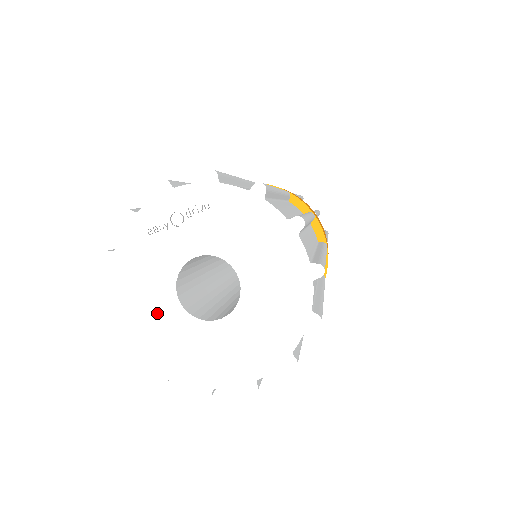
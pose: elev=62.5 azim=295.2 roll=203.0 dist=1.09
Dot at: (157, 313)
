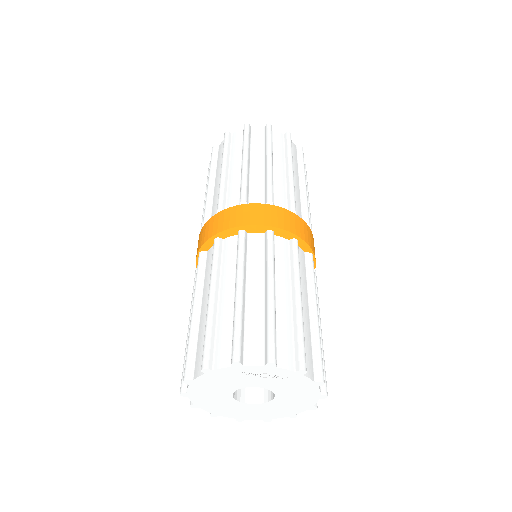
Dot at: (215, 393)
